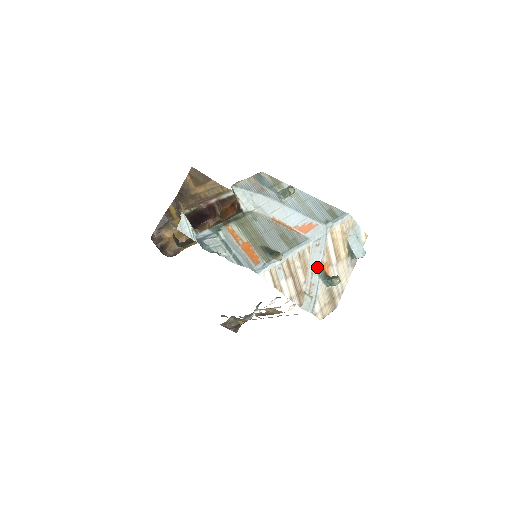
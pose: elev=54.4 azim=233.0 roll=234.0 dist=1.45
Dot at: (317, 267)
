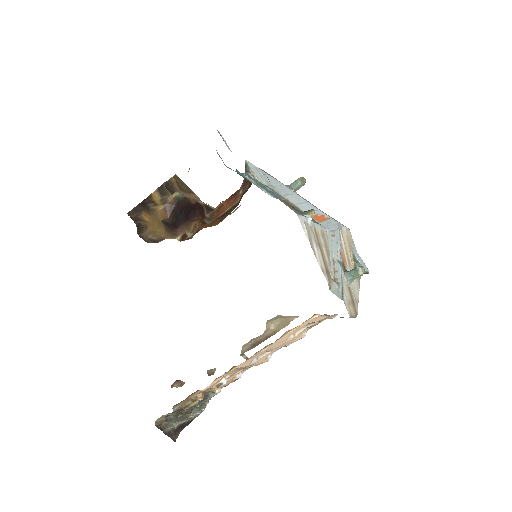
Dot at: (337, 256)
